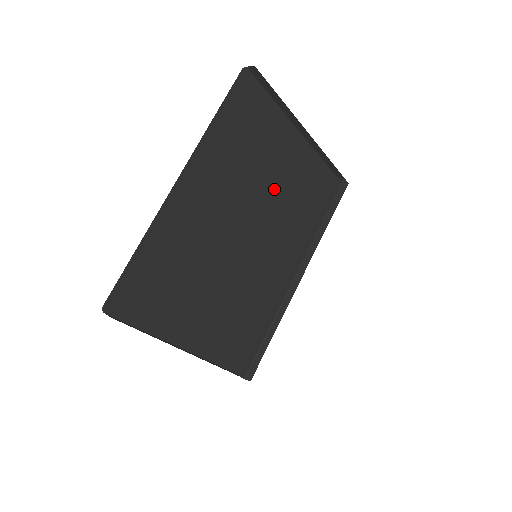
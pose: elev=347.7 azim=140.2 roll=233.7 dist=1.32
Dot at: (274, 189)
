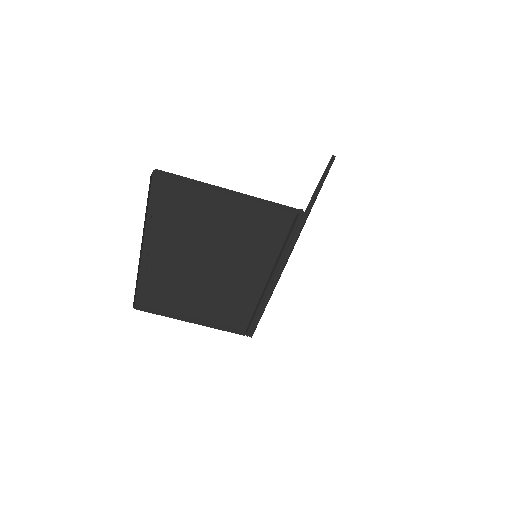
Dot at: (224, 234)
